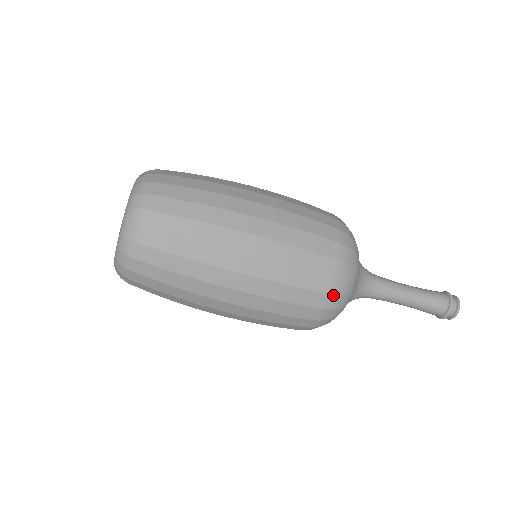
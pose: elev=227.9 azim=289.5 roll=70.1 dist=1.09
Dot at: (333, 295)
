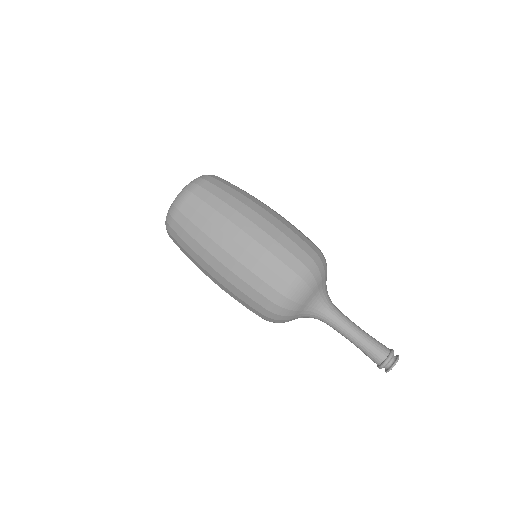
Dot at: (320, 250)
